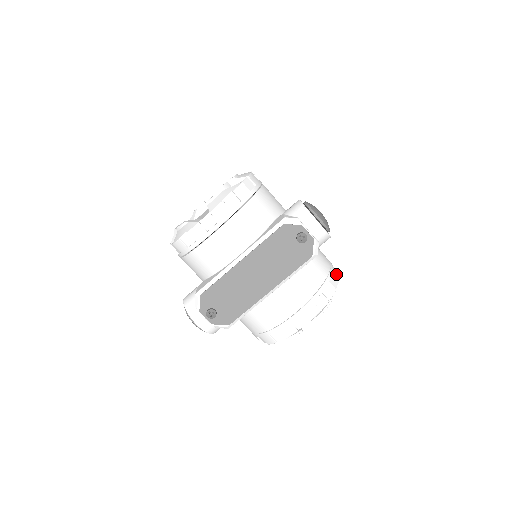
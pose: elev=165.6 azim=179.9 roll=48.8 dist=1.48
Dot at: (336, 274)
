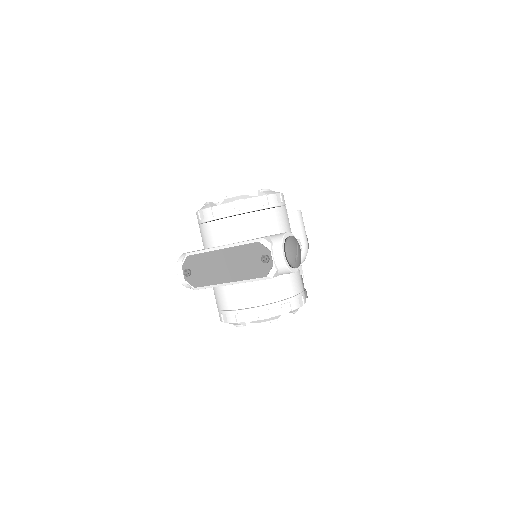
Dot at: (294, 304)
